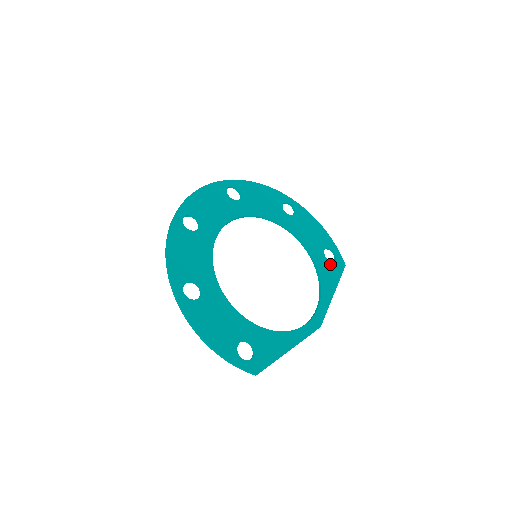
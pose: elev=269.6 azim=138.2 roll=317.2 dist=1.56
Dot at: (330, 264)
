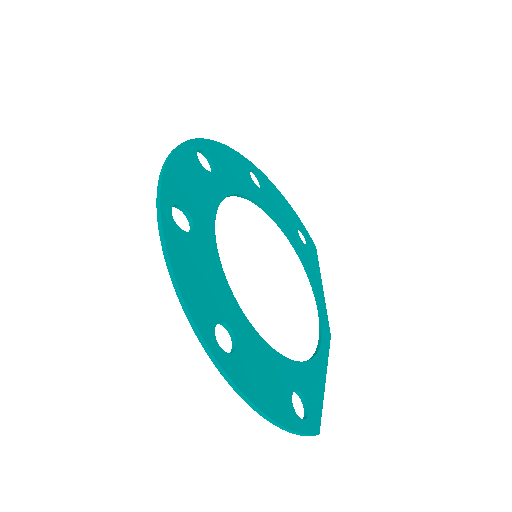
Dot at: (307, 249)
